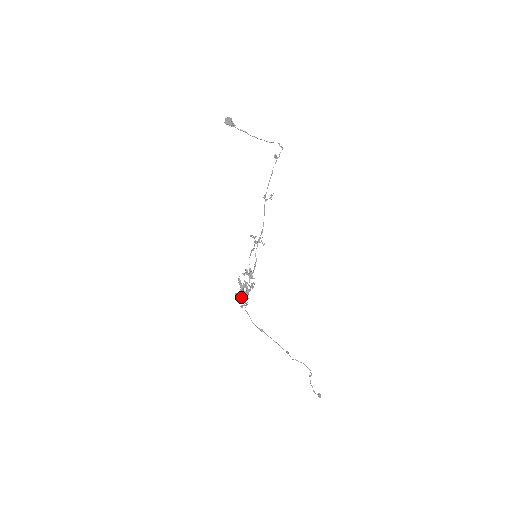
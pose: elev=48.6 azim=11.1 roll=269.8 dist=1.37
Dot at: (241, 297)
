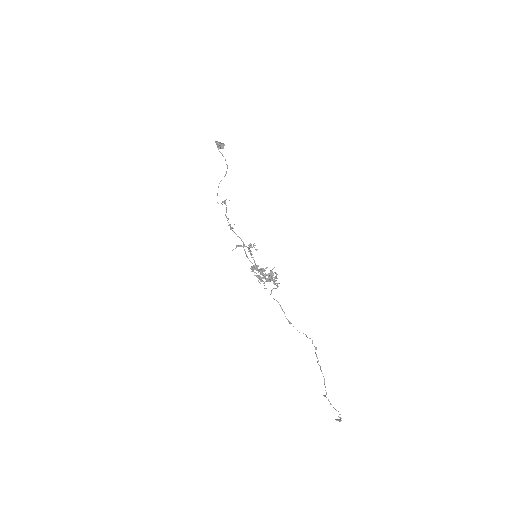
Dot at: (270, 279)
